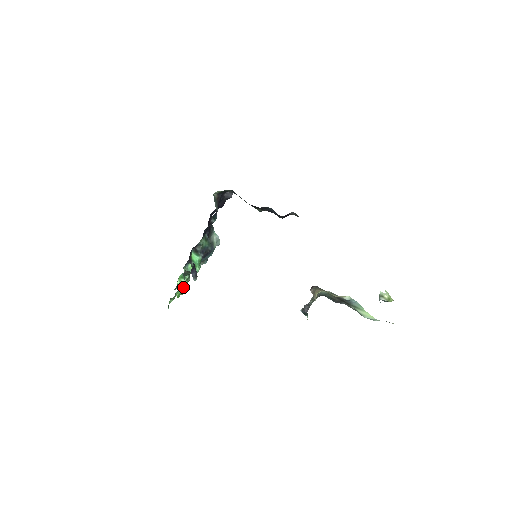
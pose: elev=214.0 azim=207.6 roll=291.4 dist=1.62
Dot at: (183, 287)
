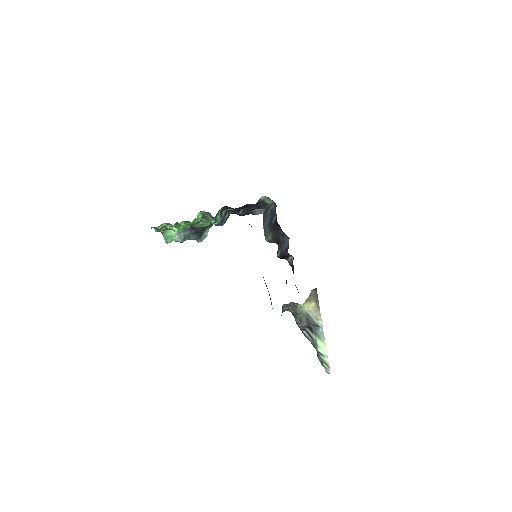
Dot at: (195, 221)
